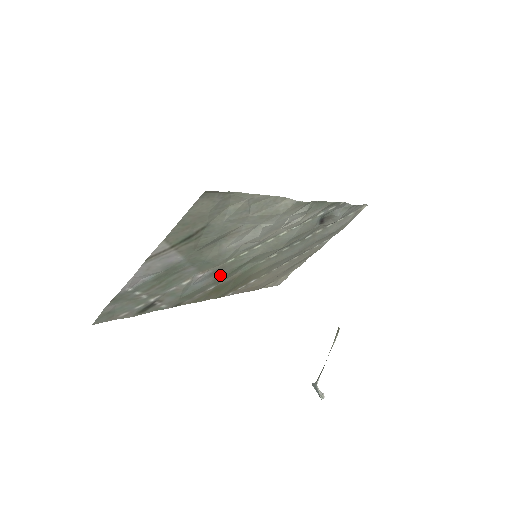
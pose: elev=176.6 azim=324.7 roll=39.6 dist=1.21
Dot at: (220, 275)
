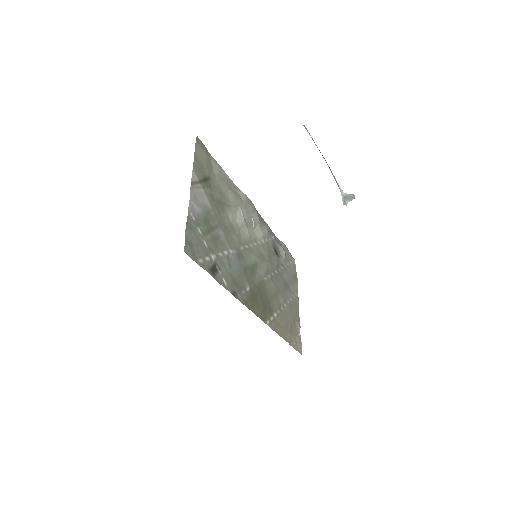
Dot at: (245, 268)
